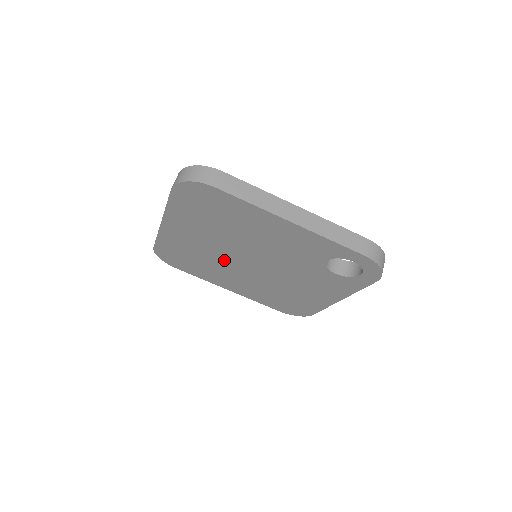
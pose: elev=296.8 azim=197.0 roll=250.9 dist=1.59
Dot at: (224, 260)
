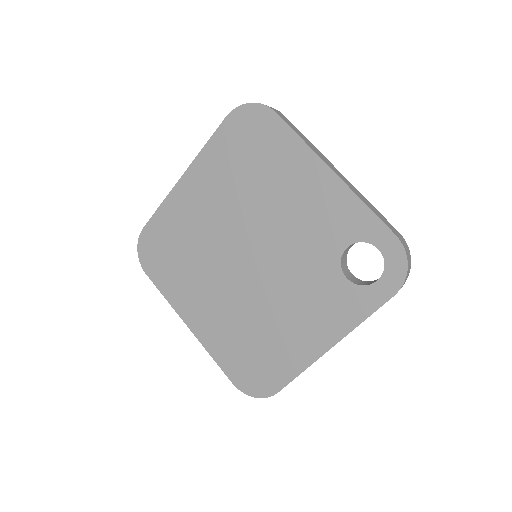
Dot at: (217, 252)
